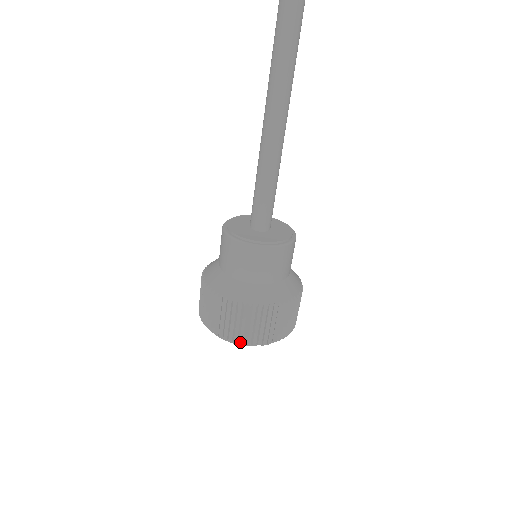
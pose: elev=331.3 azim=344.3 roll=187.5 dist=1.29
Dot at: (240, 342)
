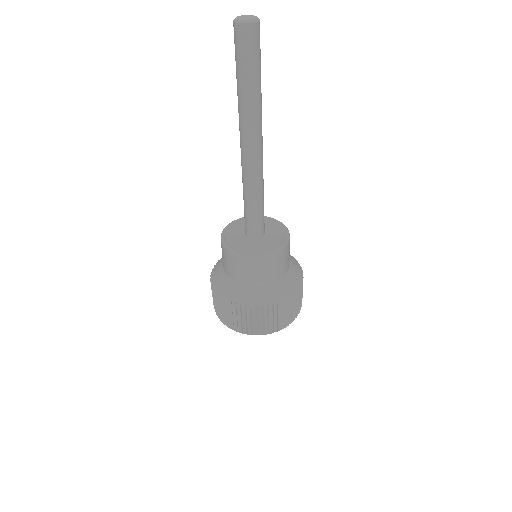
Dot at: (219, 318)
